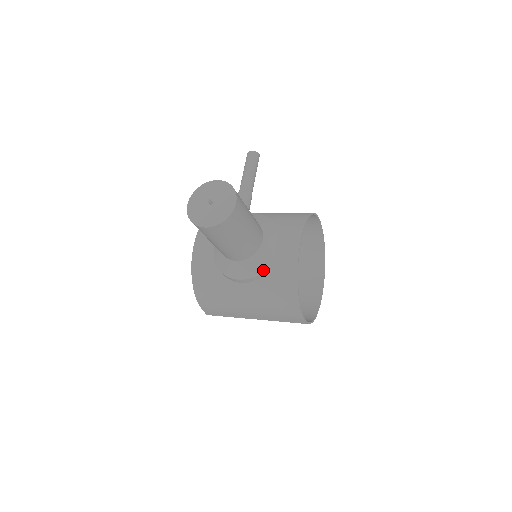
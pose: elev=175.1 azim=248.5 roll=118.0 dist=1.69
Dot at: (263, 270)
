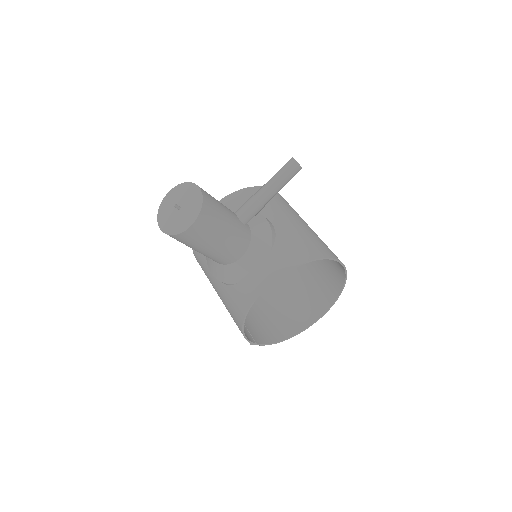
Dot at: (229, 282)
